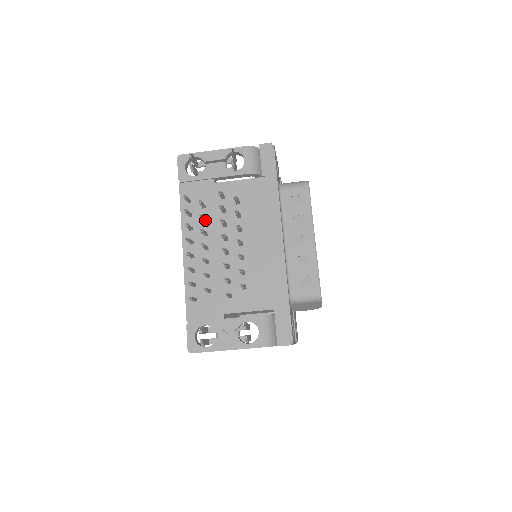
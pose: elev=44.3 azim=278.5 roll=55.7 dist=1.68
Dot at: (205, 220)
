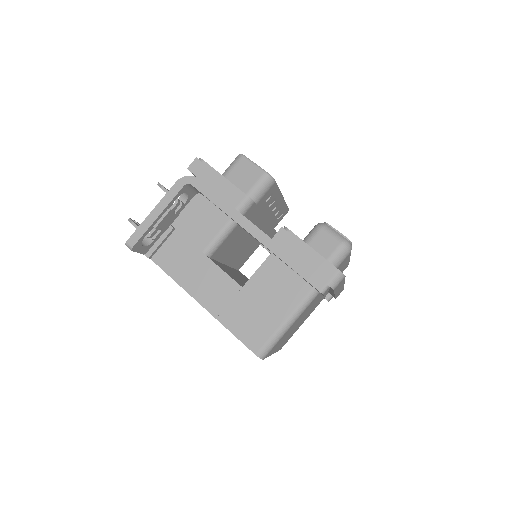
Dot at: occluded
